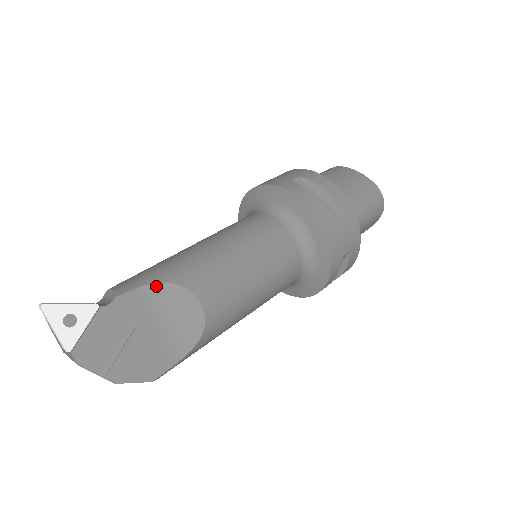
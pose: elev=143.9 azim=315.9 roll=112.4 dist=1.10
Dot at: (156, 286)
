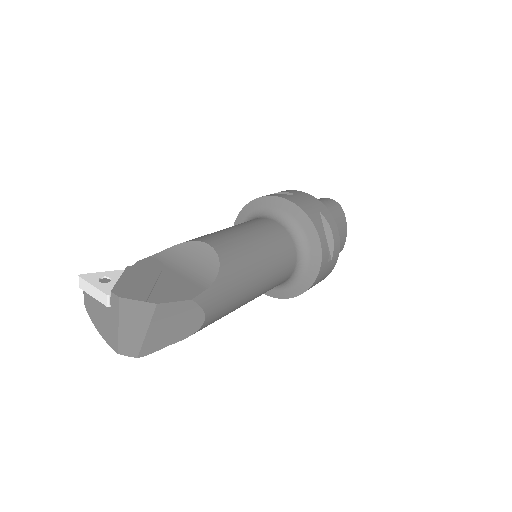
Dot at: (167, 251)
